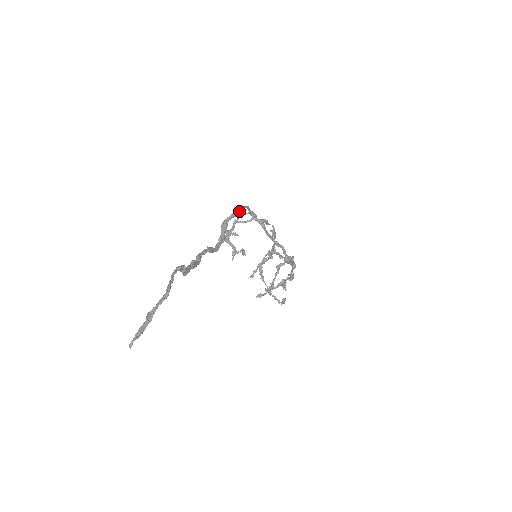
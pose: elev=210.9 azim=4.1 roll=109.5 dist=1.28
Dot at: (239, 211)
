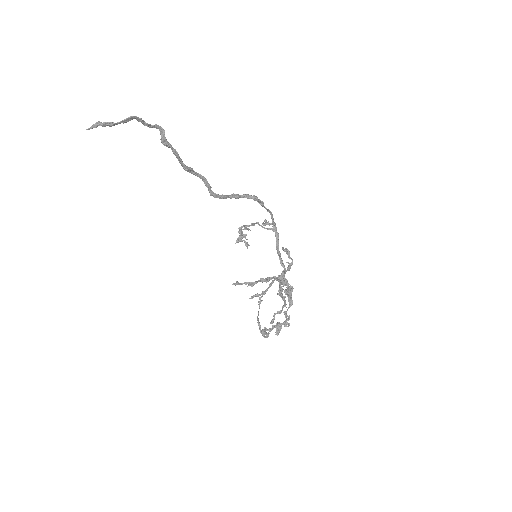
Dot at: (256, 197)
